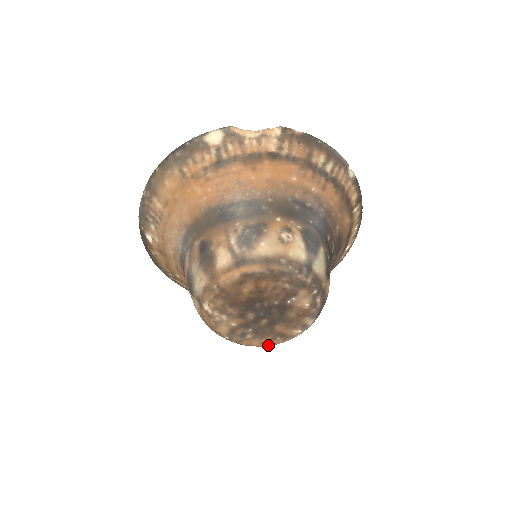
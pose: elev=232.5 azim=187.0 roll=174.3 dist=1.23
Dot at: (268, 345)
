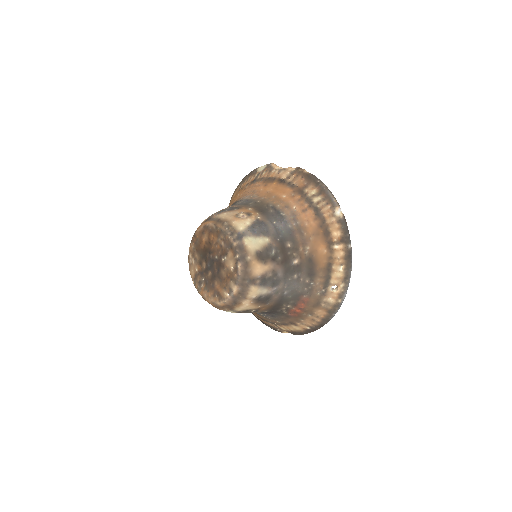
Dot at: (212, 302)
